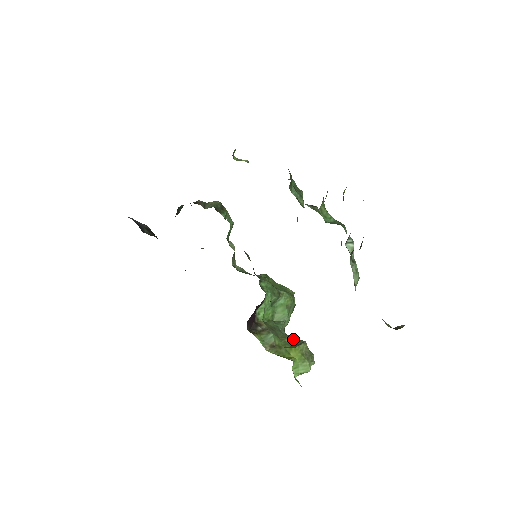
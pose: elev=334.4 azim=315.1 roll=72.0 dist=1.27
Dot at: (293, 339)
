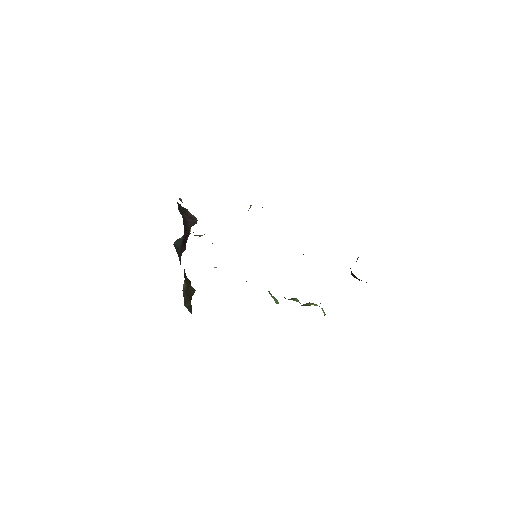
Dot at: occluded
